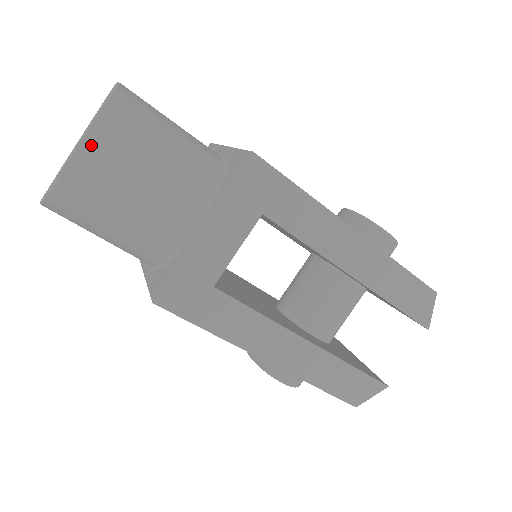
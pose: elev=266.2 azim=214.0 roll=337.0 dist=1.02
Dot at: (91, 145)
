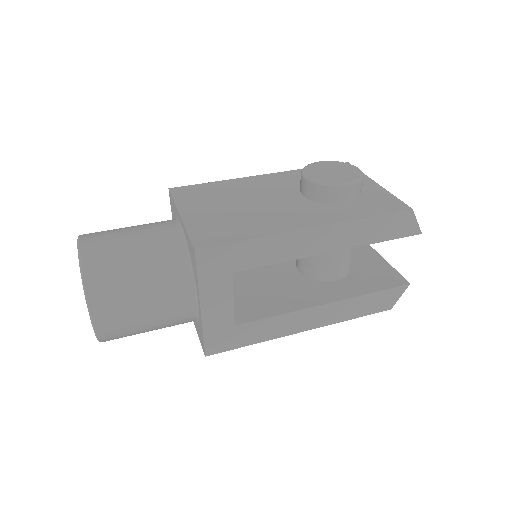
Dot at: (99, 316)
